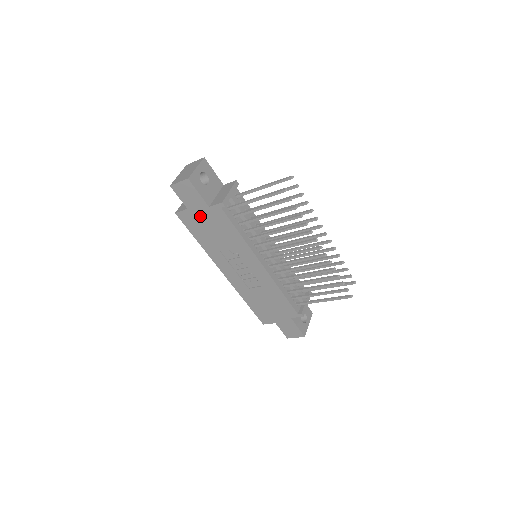
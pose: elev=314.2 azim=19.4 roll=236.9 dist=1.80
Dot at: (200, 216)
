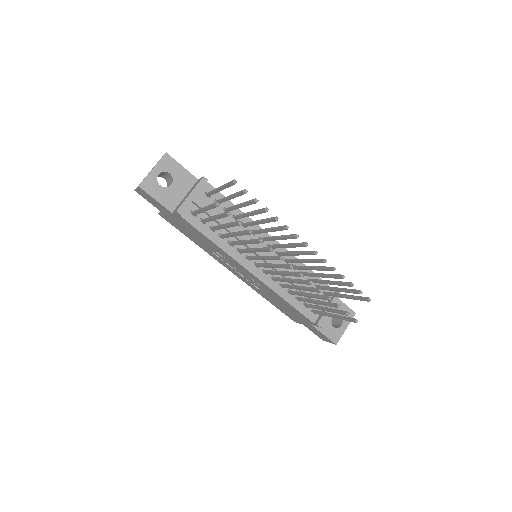
Dot at: (174, 220)
